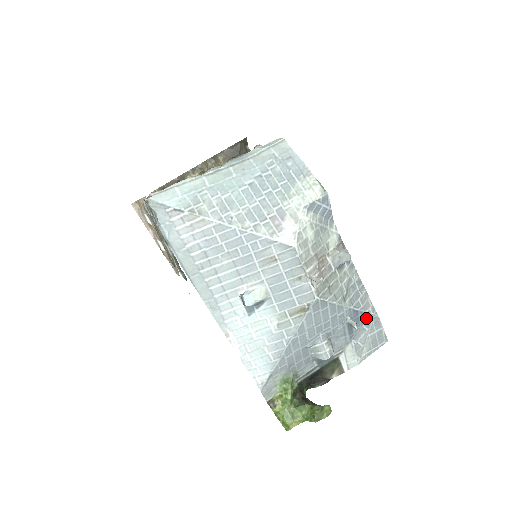
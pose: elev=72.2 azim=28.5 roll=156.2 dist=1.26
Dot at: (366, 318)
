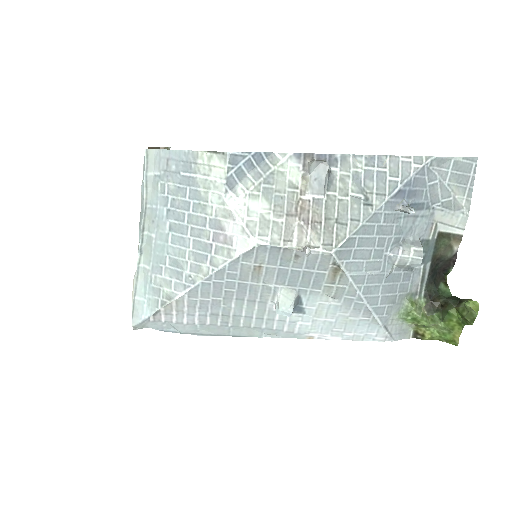
Dot at: (421, 177)
